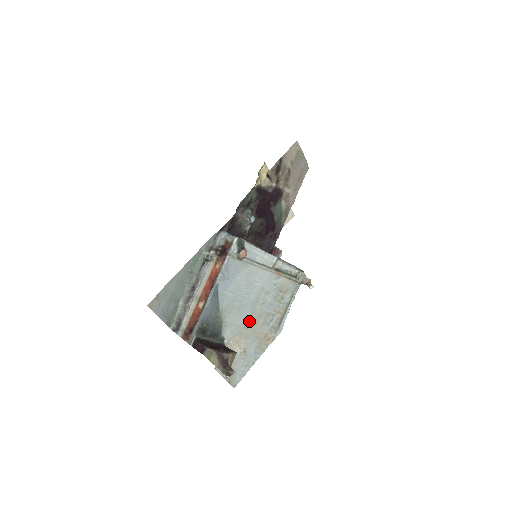
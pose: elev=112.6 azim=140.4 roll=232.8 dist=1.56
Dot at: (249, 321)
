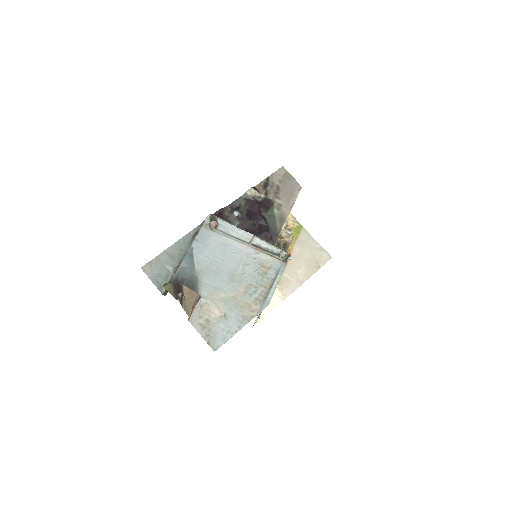
Dot at: (227, 286)
